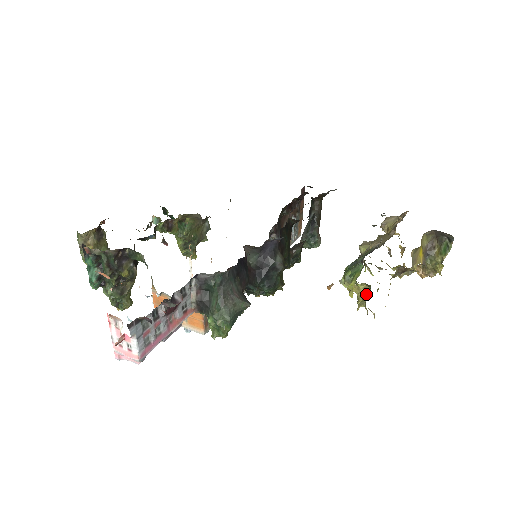
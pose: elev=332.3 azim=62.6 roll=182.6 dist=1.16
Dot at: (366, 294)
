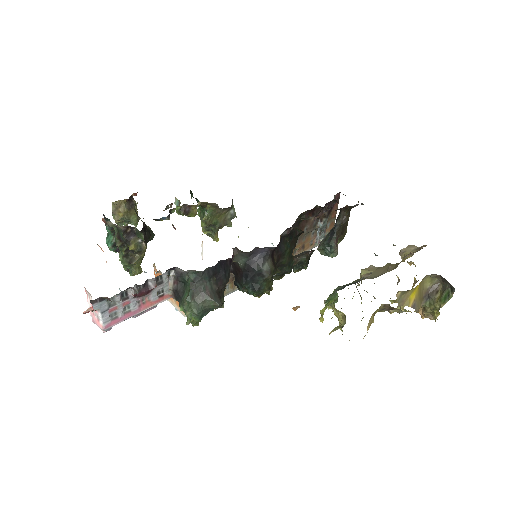
Dot at: (342, 321)
